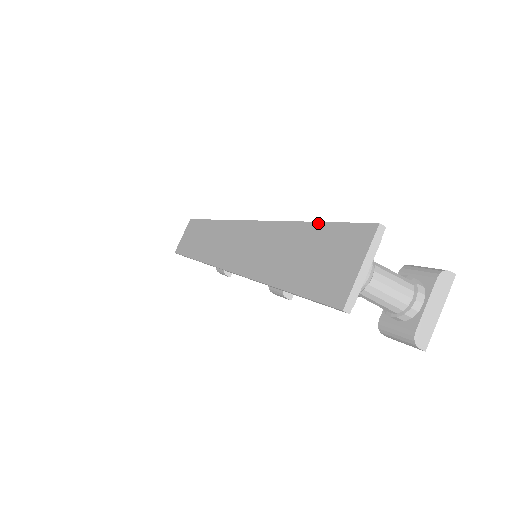
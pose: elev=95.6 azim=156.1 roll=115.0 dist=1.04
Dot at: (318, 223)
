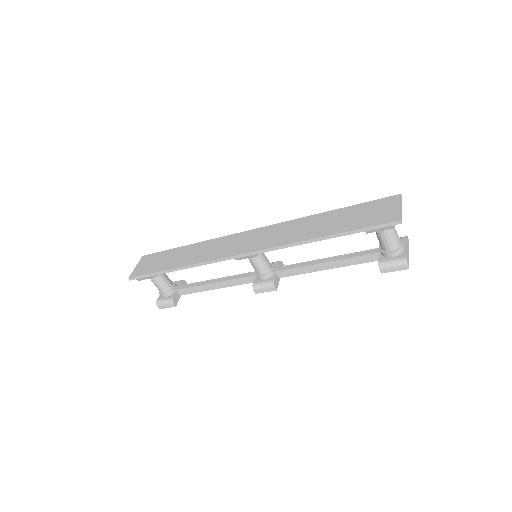
Dot at: (349, 206)
